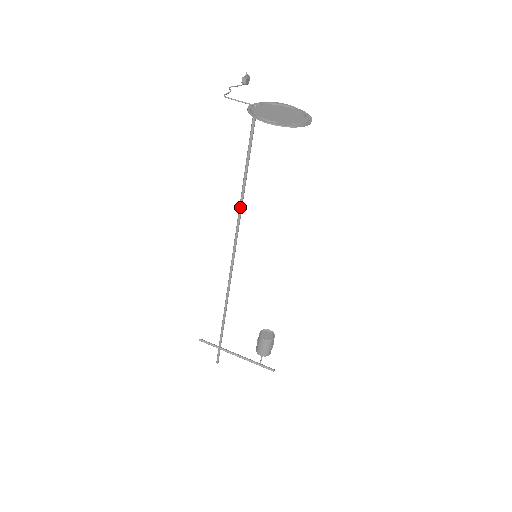
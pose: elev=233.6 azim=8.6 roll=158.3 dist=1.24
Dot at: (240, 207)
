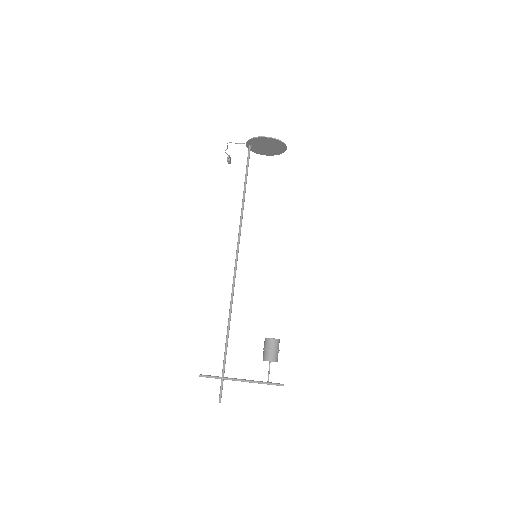
Dot at: (241, 215)
